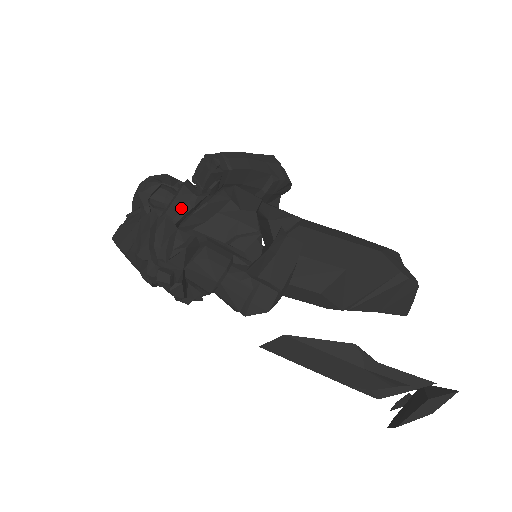
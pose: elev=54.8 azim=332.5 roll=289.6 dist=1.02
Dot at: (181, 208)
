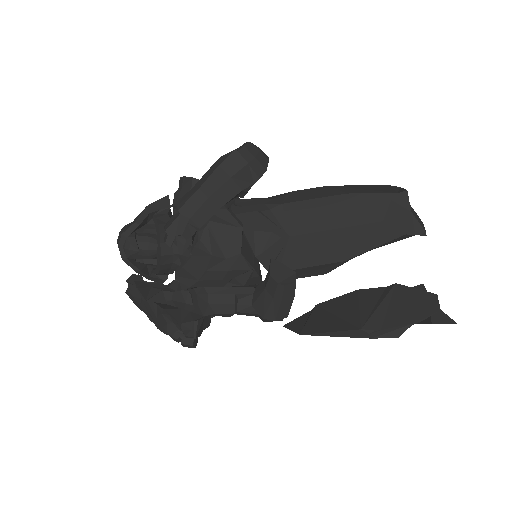
Dot at: (169, 268)
